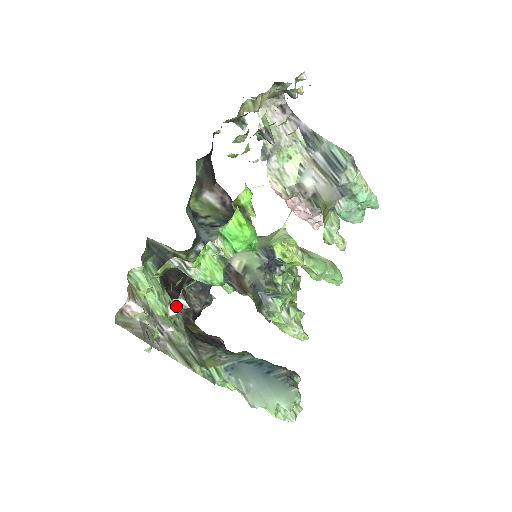
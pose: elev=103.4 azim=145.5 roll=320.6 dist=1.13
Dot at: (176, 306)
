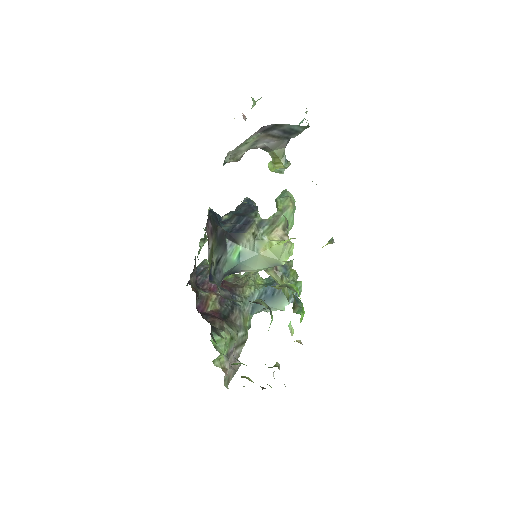
Dot at: occluded
